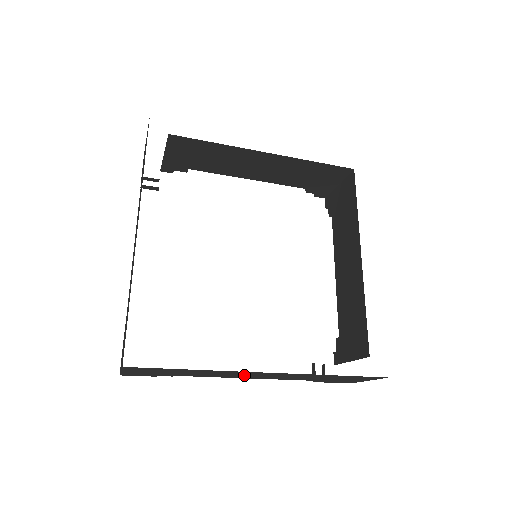
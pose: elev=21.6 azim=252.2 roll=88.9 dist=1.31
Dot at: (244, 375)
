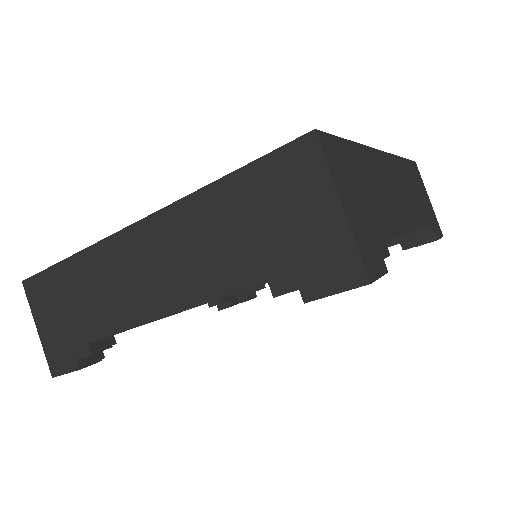
Dot at: (136, 280)
